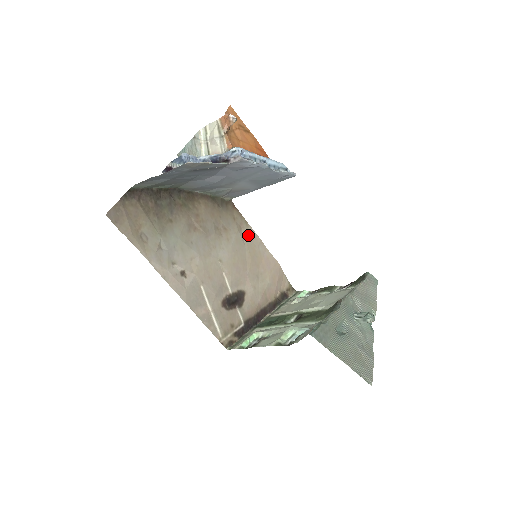
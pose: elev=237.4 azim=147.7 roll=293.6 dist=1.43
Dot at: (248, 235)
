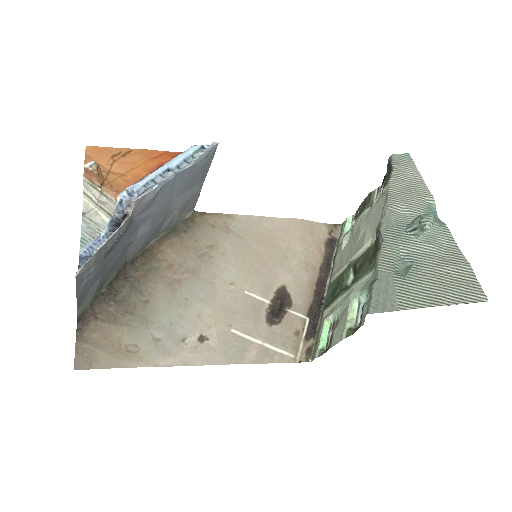
Dot at: (241, 226)
